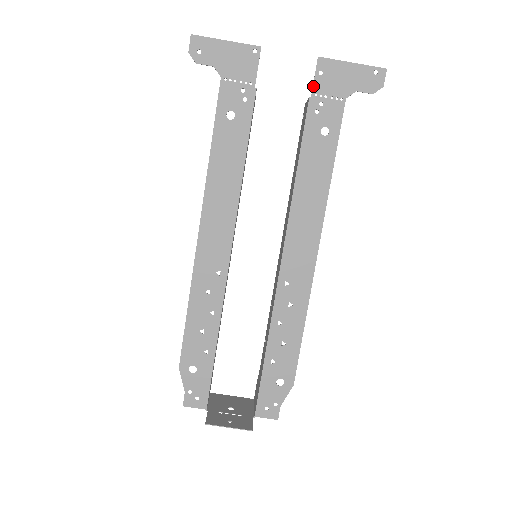
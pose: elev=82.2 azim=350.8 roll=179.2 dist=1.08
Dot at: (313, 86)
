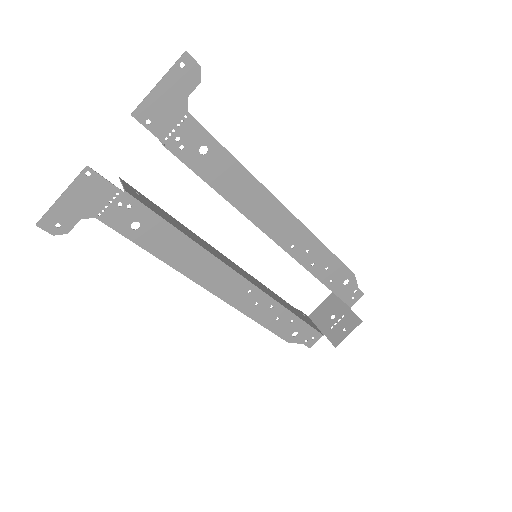
Dot at: occluded
